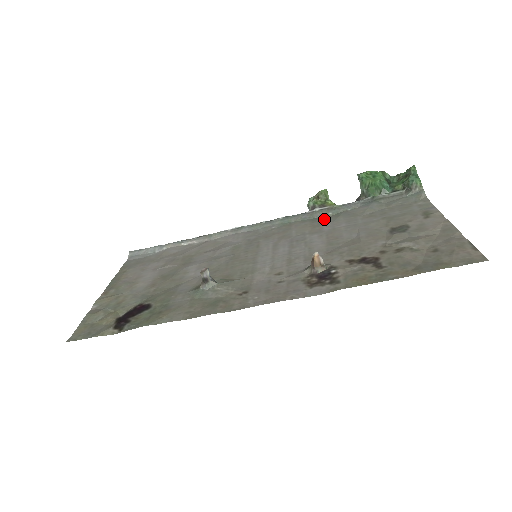
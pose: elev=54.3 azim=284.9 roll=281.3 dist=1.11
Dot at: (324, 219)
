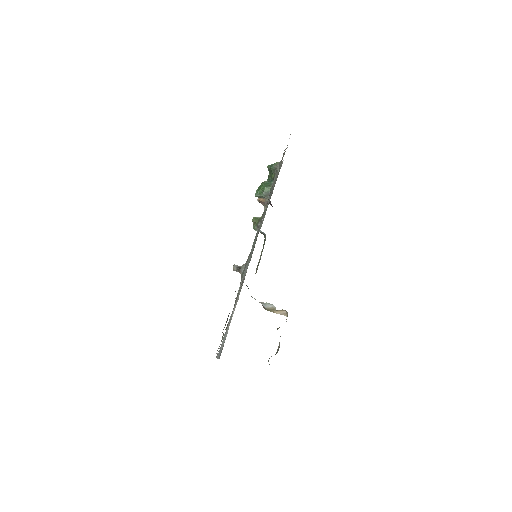
Dot at: occluded
